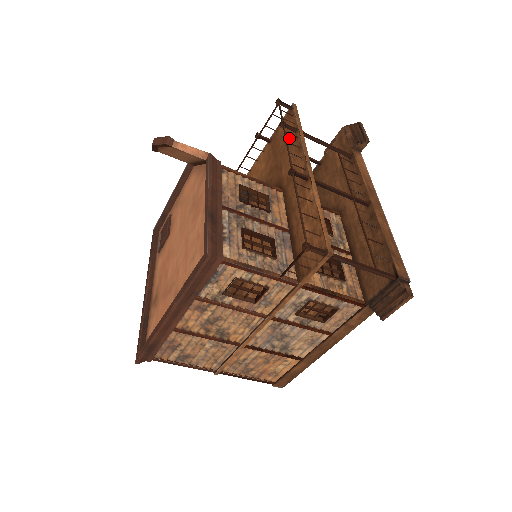
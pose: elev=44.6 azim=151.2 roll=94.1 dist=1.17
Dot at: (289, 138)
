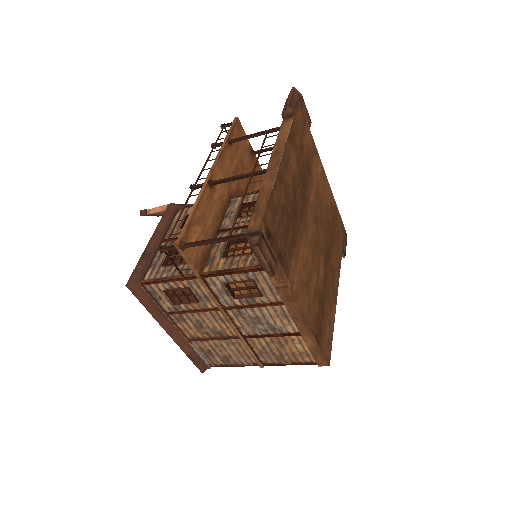
Dot at: occluded
